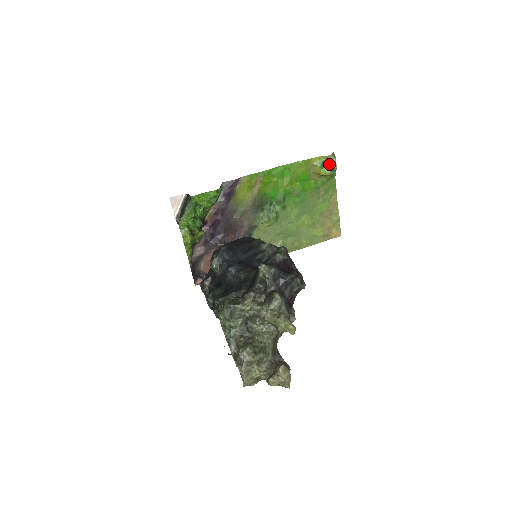
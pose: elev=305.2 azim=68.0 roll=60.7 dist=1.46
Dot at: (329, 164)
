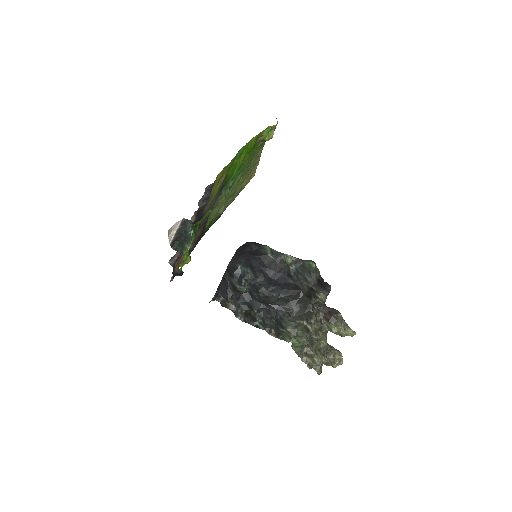
Dot at: (272, 130)
